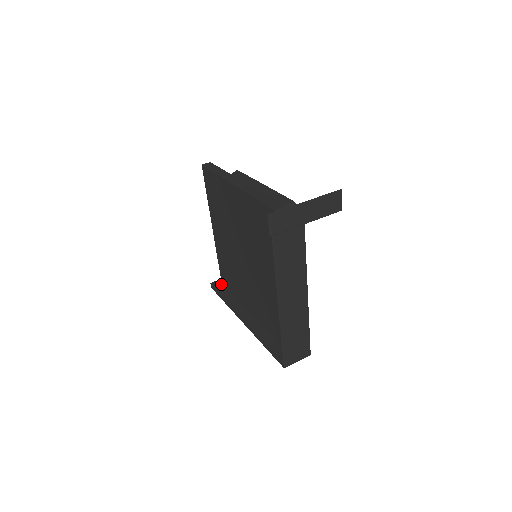
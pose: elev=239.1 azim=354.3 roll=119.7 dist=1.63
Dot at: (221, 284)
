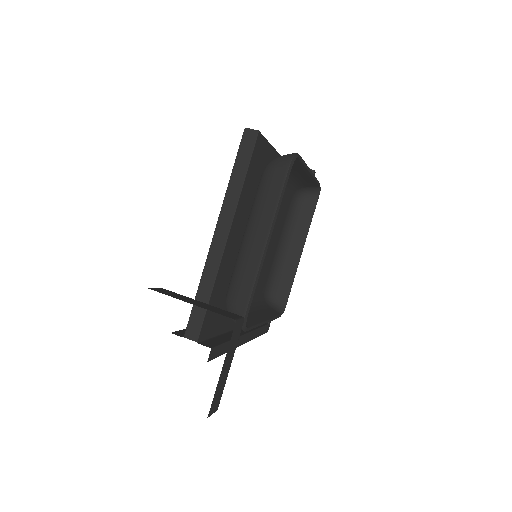
Dot at: occluded
